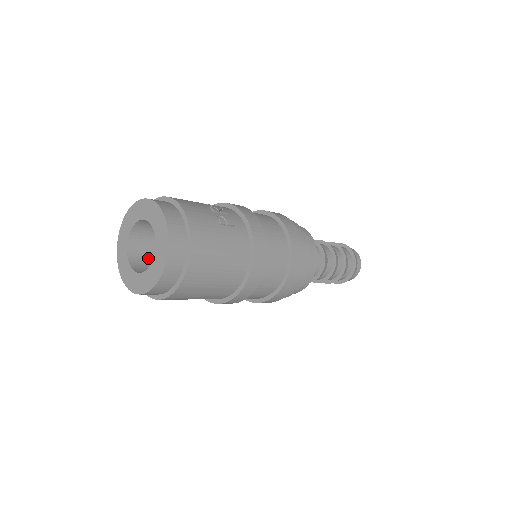
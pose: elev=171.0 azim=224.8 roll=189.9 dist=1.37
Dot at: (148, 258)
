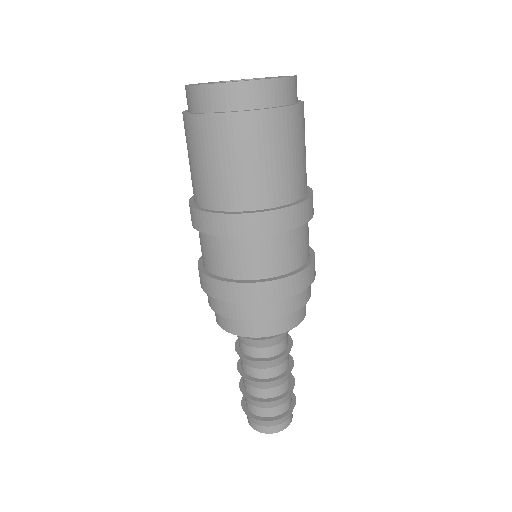
Dot at: occluded
